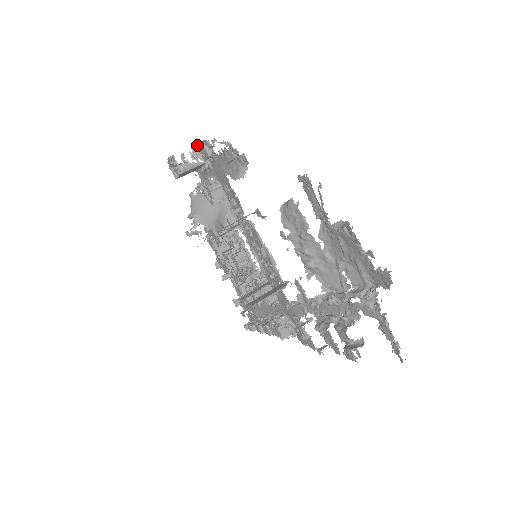
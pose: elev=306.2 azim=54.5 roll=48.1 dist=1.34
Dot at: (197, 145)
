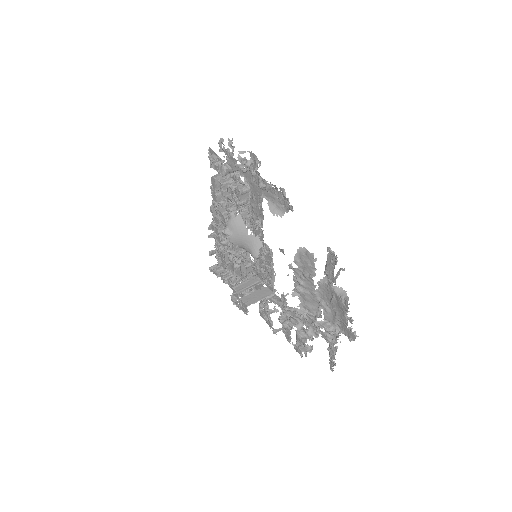
Dot at: occluded
